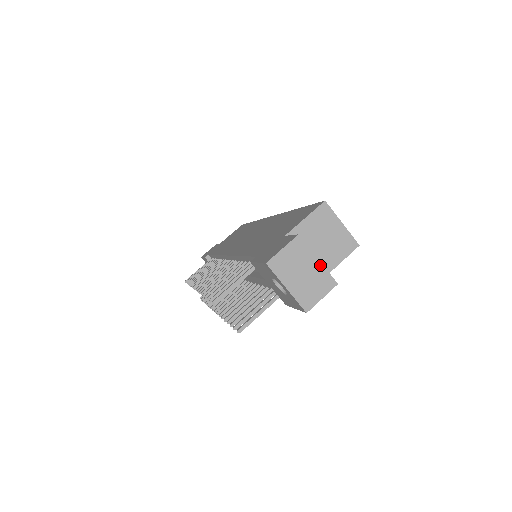
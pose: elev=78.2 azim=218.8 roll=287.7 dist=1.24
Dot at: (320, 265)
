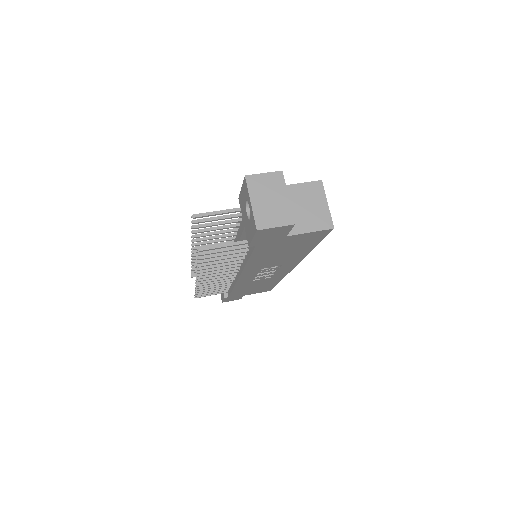
Dot at: (288, 202)
